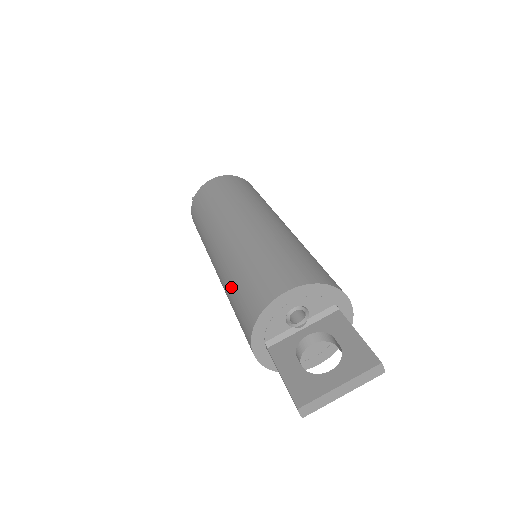
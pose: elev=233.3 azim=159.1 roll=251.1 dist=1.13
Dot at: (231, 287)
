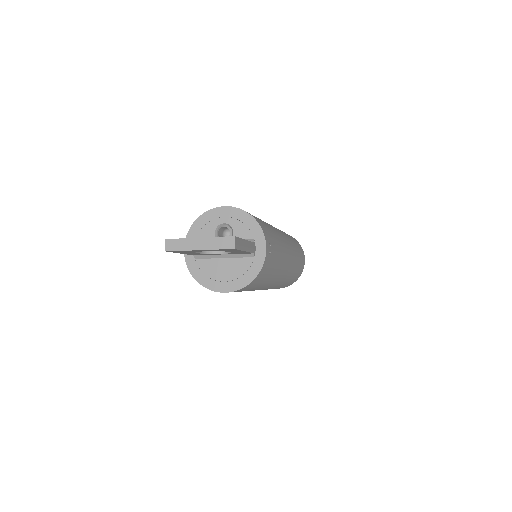
Dot at: occluded
